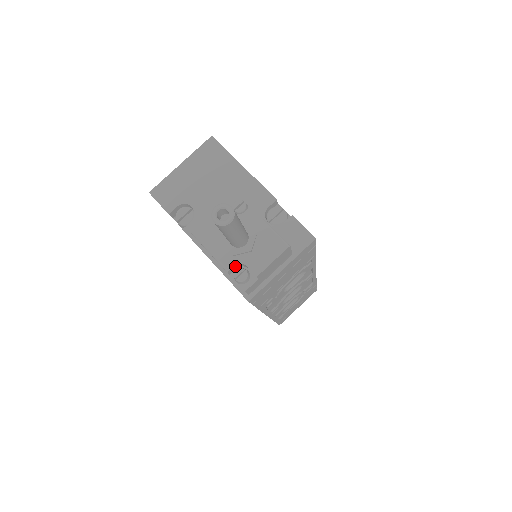
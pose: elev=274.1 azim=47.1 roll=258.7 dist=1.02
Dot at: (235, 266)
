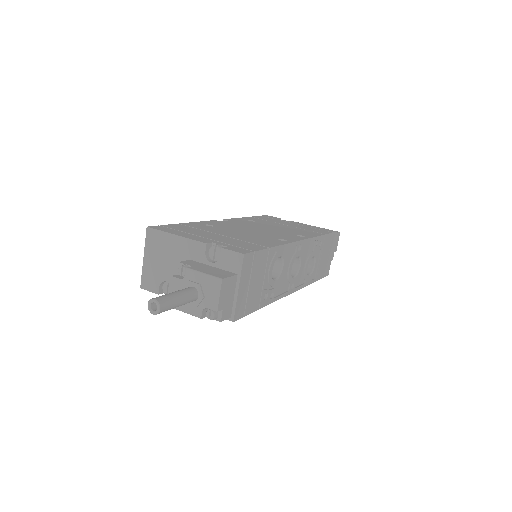
Dot at: (203, 311)
